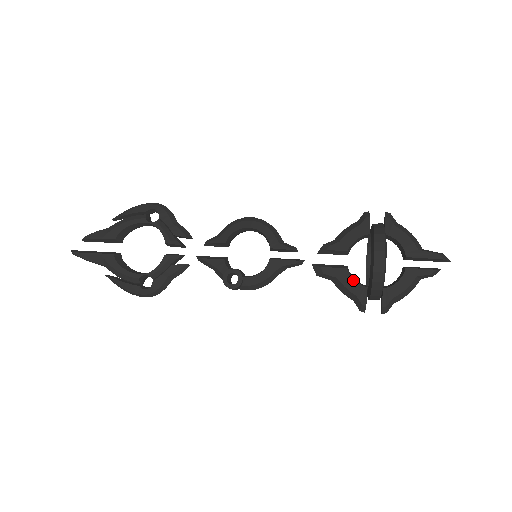
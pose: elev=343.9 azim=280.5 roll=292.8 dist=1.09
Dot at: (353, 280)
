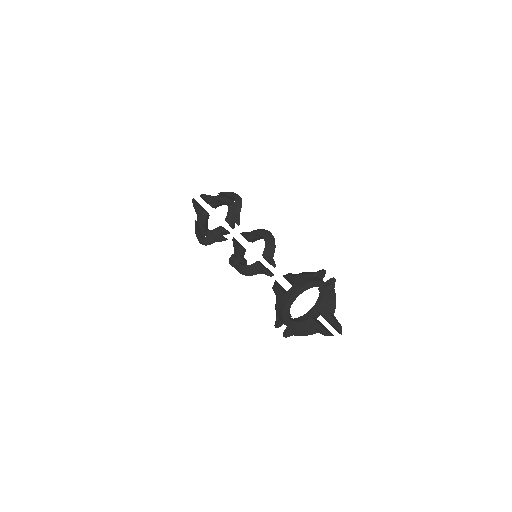
Dot at: occluded
